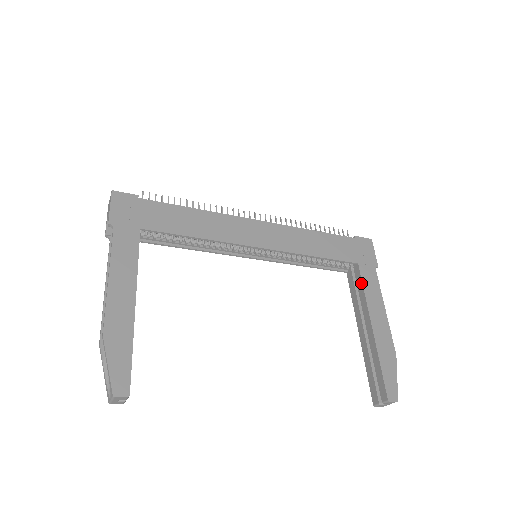
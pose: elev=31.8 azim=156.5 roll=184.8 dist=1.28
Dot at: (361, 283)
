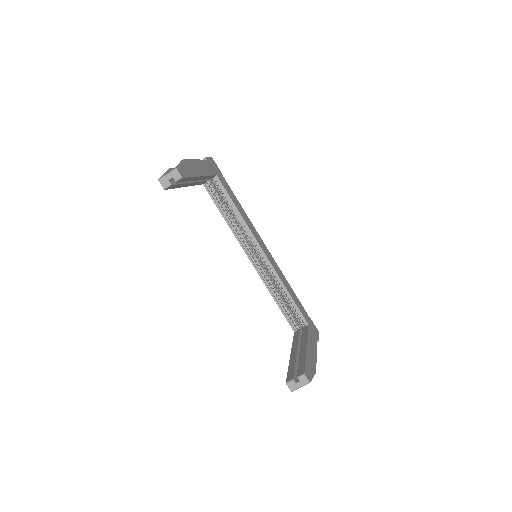
Dot at: (307, 331)
